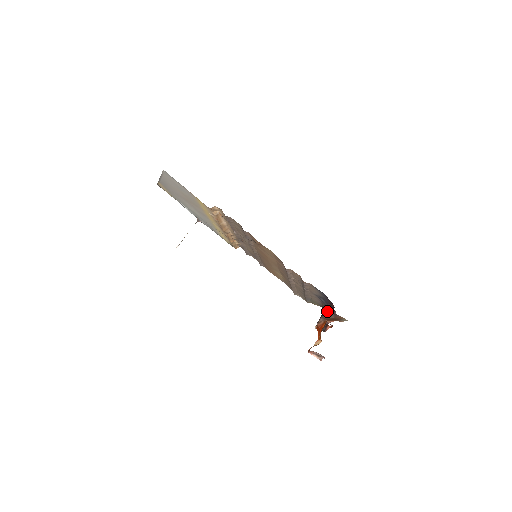
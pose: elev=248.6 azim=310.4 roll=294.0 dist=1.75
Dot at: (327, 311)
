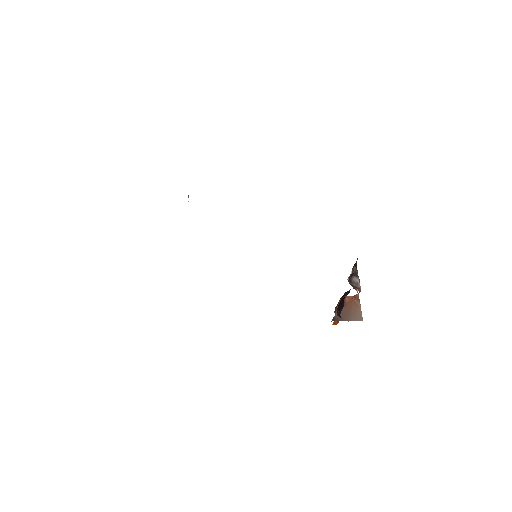
Dot at: (337, 315)
